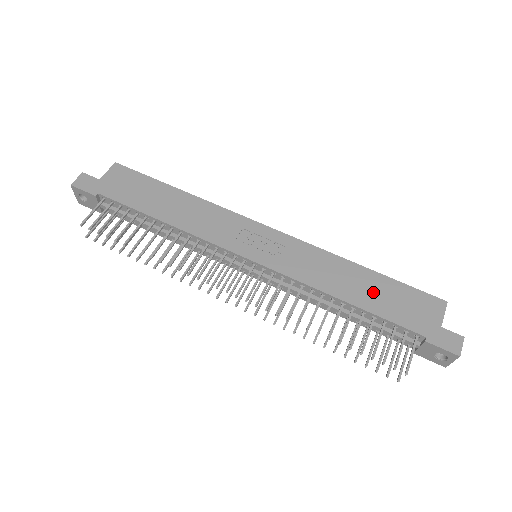
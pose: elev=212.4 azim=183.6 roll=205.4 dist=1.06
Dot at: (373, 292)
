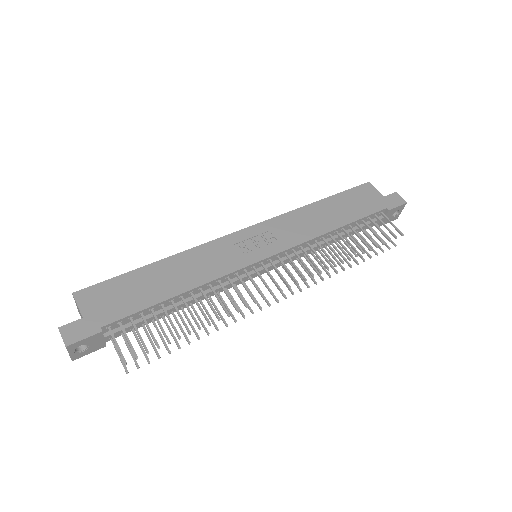
Dot at: (340, 210)
